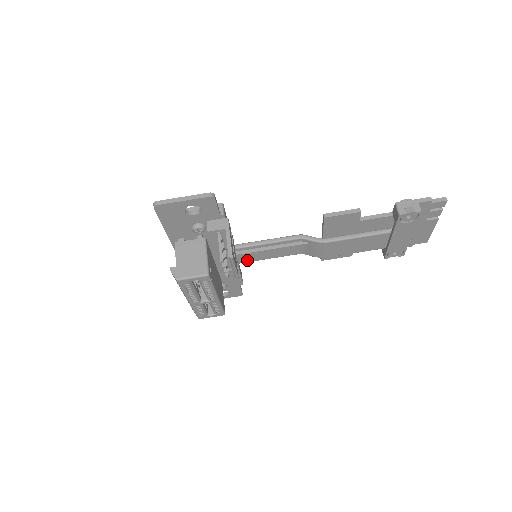
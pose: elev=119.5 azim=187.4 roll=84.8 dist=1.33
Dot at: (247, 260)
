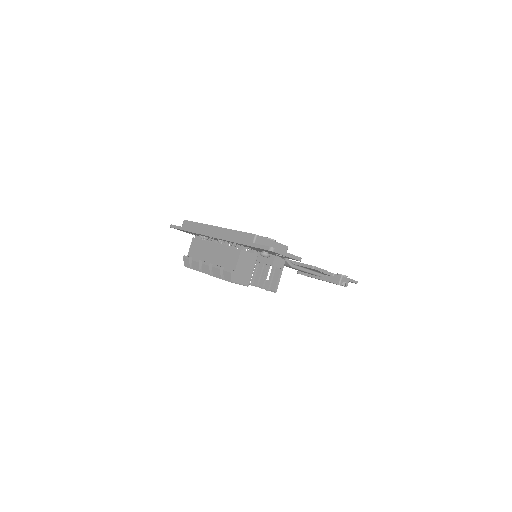
Dot at: occluded
